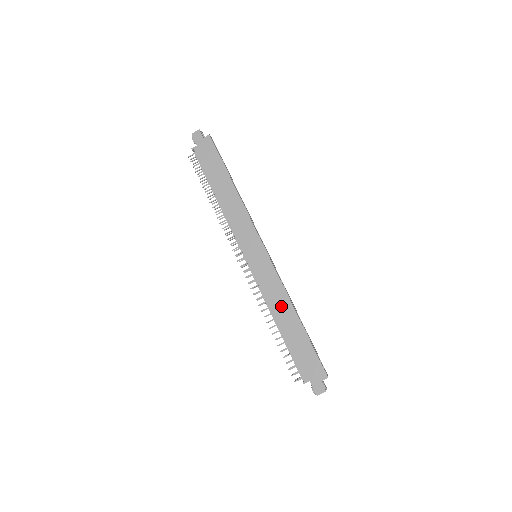
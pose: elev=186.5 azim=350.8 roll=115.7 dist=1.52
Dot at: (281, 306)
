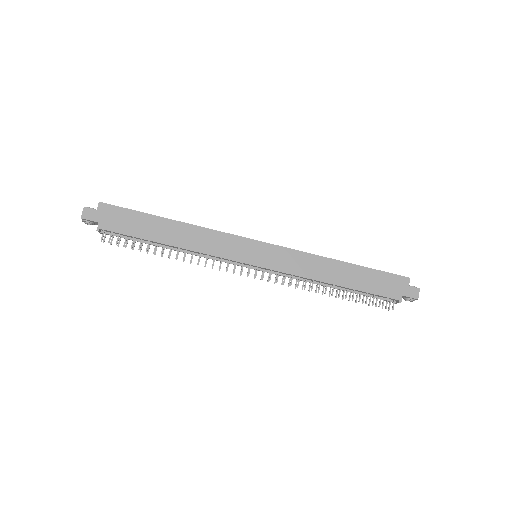
Dot at: (321, 269)
